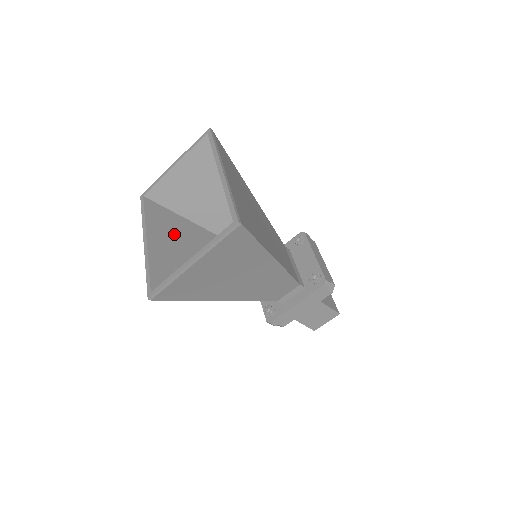
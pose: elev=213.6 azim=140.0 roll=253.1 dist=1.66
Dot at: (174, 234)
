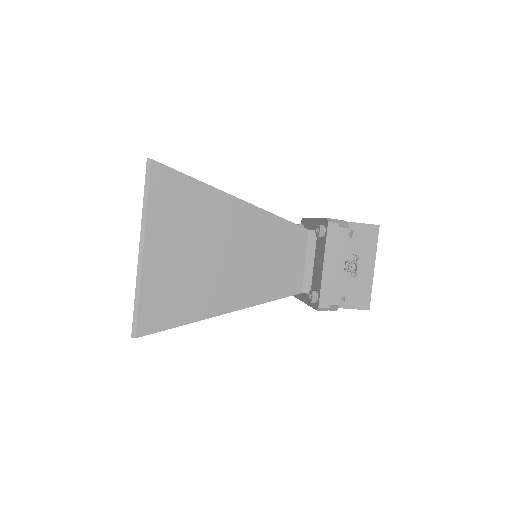
Dot at: occluded
